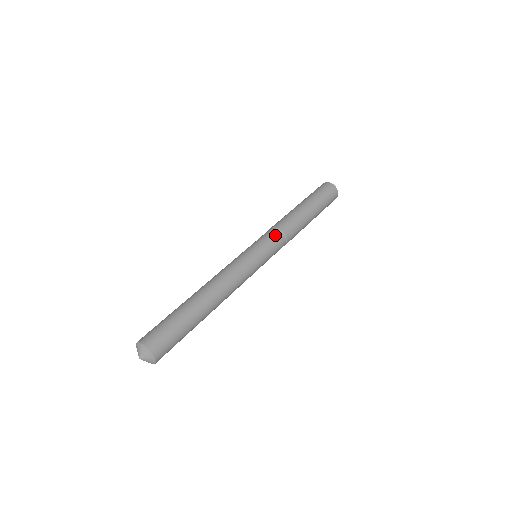
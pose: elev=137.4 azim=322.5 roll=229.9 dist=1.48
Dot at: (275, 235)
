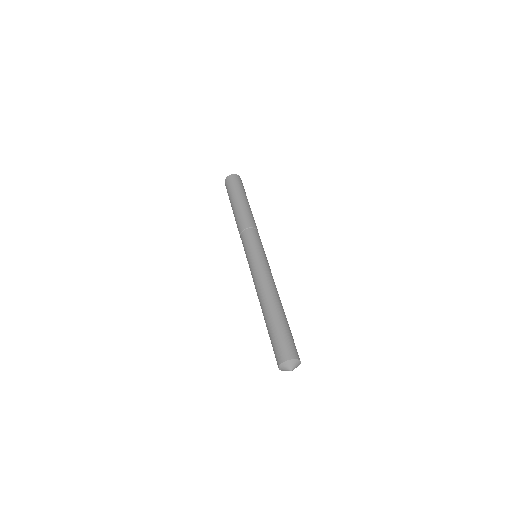
Dot at: (248, 234)
